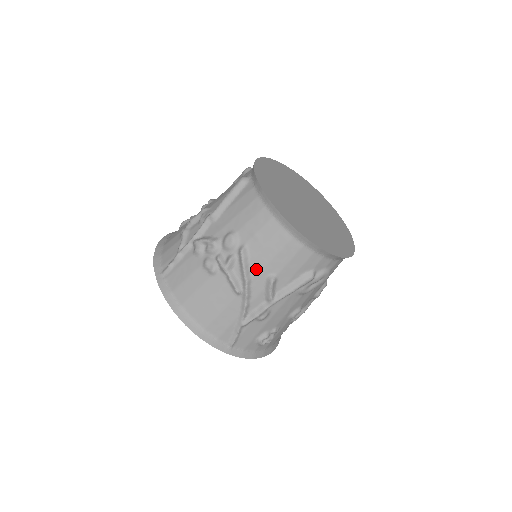
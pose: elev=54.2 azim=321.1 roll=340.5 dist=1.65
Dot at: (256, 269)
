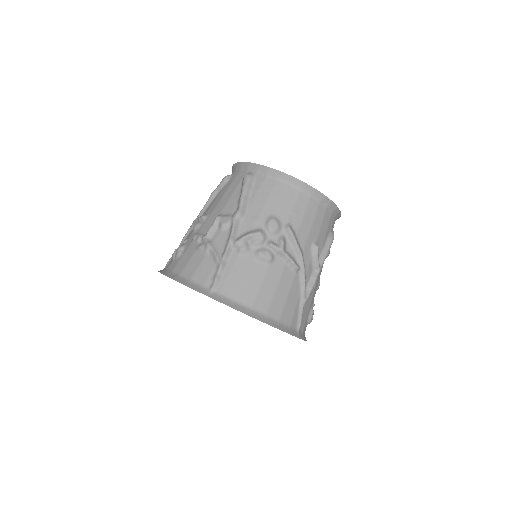
Dot at: (303, 241)
